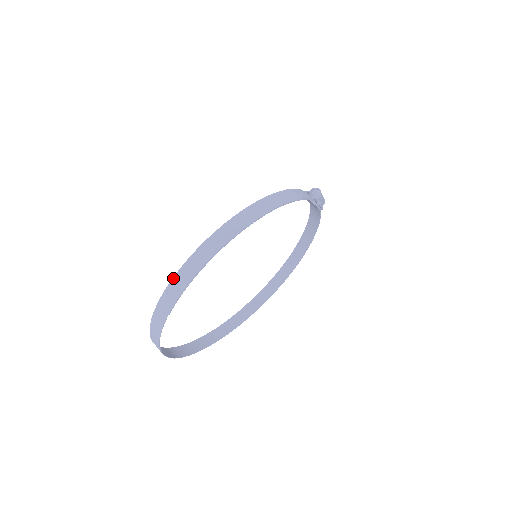
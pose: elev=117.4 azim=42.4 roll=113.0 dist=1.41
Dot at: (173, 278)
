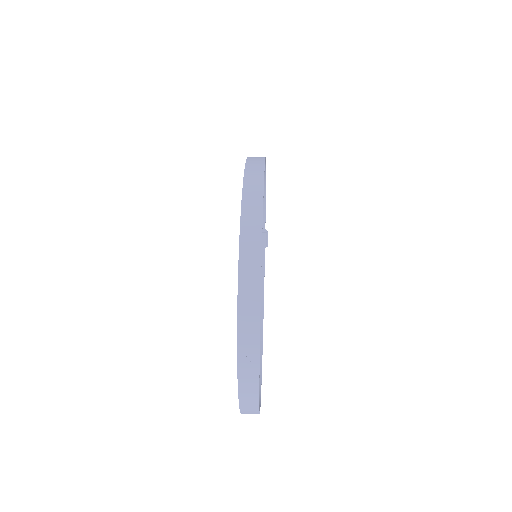
Dot at: (245, 171)
